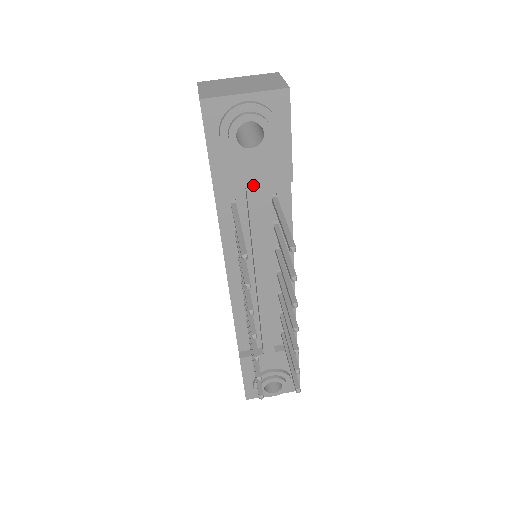
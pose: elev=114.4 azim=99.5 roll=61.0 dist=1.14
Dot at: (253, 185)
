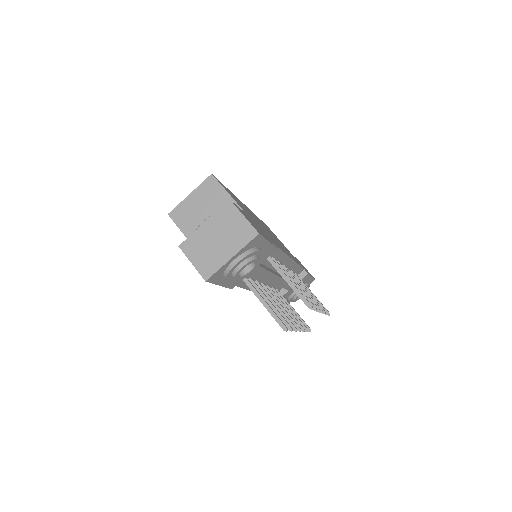
Dot at: (254, 269)
